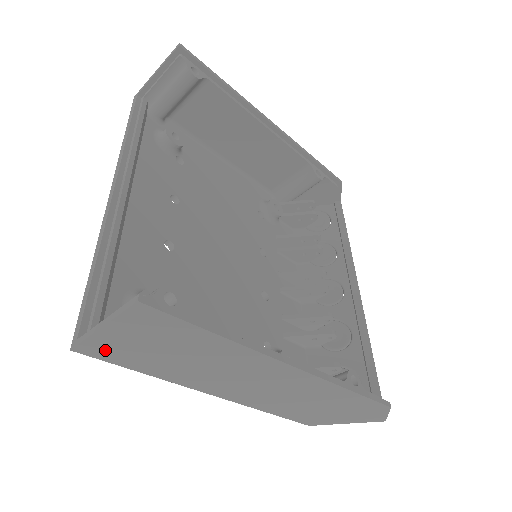
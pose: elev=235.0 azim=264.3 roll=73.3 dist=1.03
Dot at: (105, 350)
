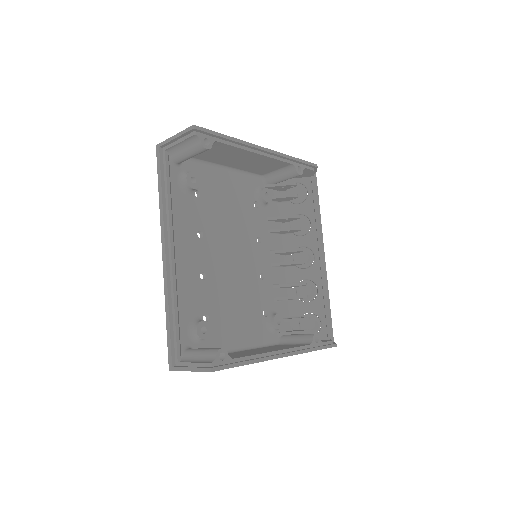
Dot at: occluded
